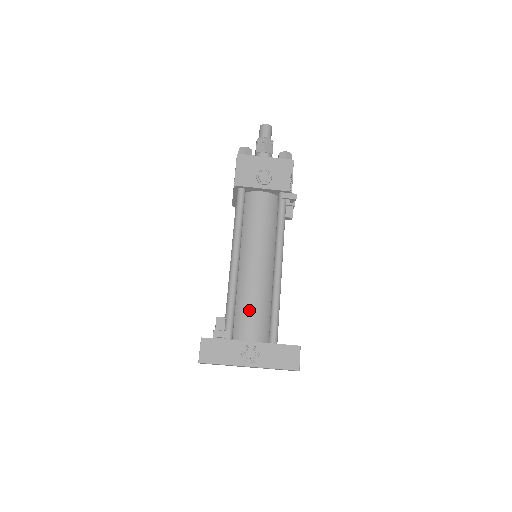
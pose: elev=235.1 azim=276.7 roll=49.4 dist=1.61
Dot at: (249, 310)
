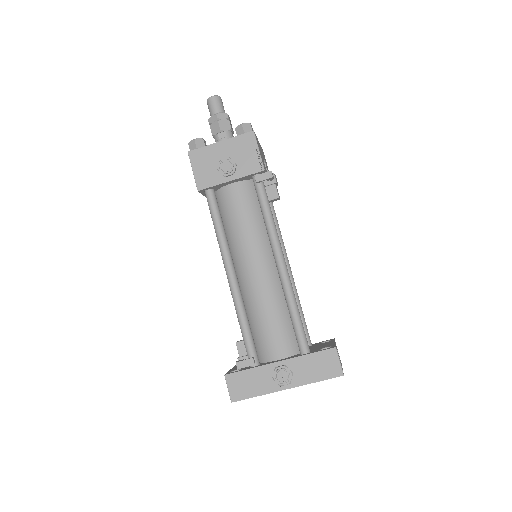
Dot at: (266, 325)
